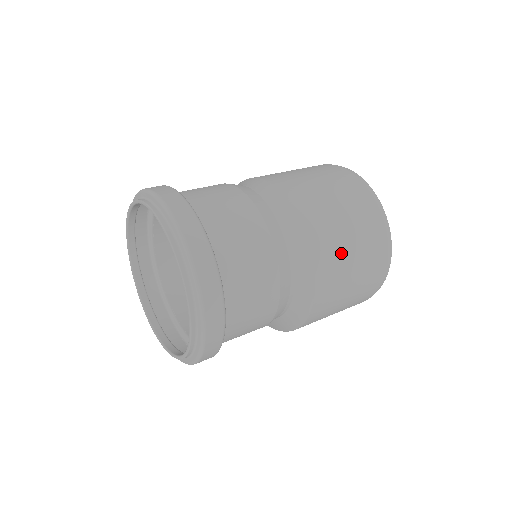
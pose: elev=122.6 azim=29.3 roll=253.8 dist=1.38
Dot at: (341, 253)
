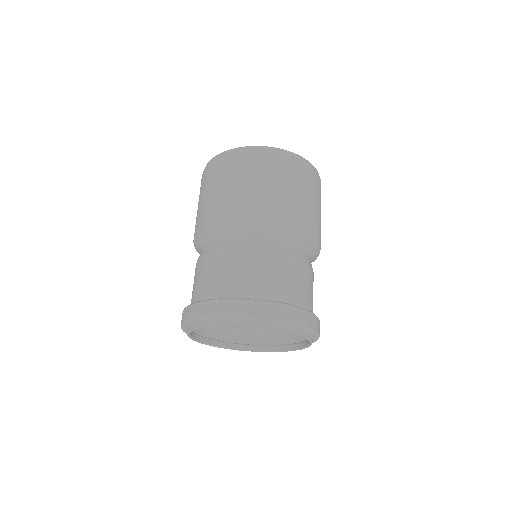
Dot at: (305, 207)
